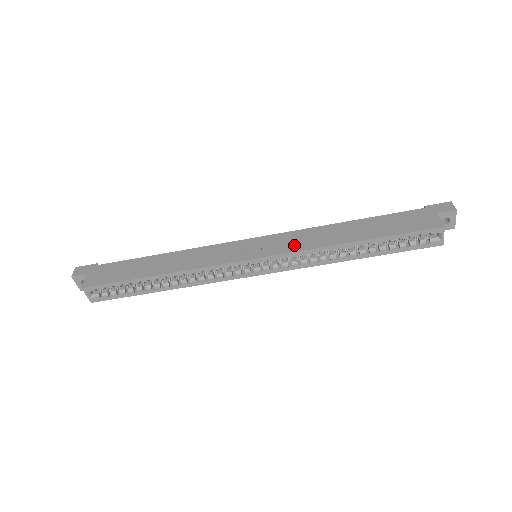
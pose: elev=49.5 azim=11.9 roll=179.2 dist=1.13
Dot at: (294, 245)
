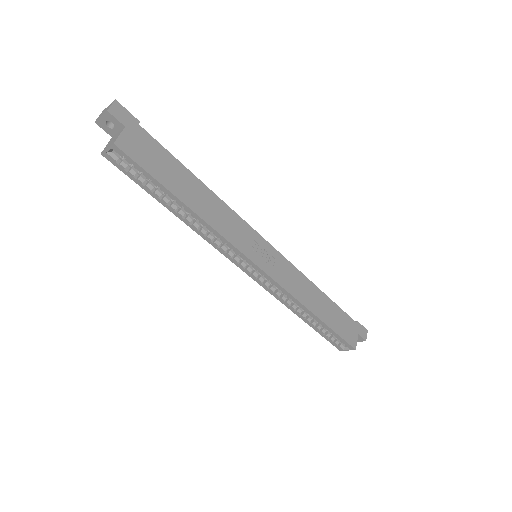
Dot at: (287, 281)
